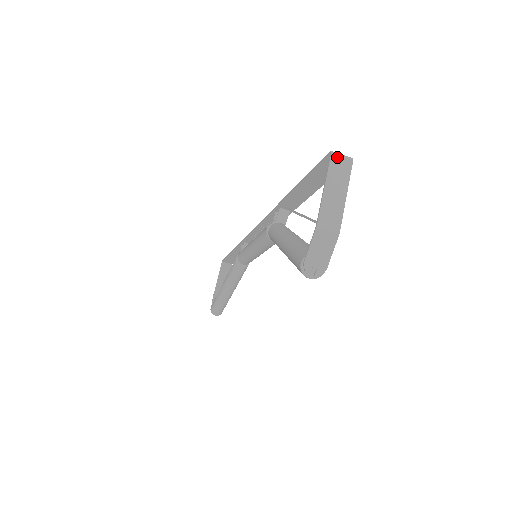
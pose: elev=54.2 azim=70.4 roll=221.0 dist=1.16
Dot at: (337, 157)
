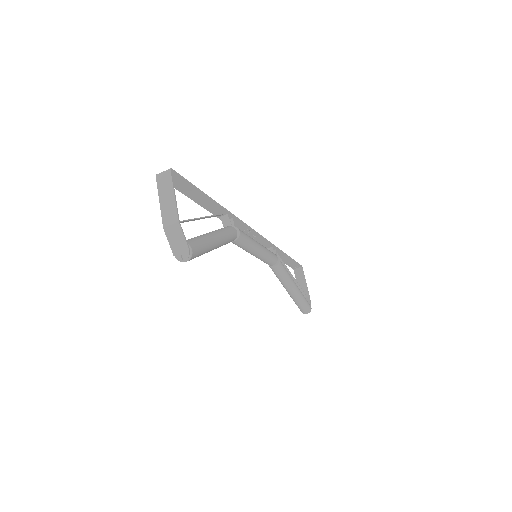
Dot at: (160, 176)
